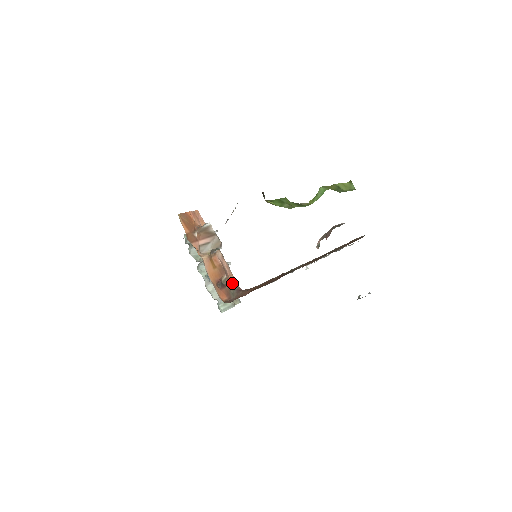
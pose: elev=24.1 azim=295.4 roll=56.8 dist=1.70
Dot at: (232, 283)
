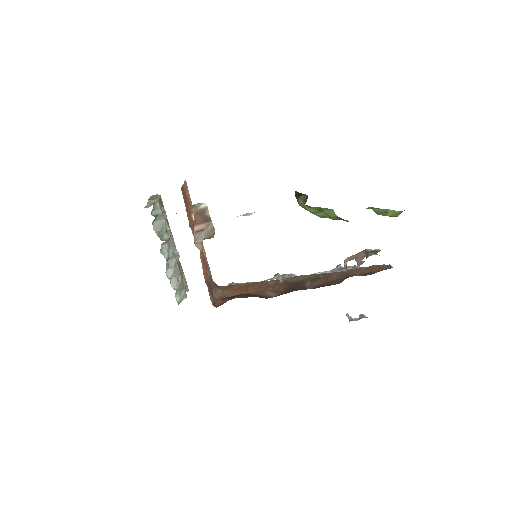
Dot at: (210, 277)
